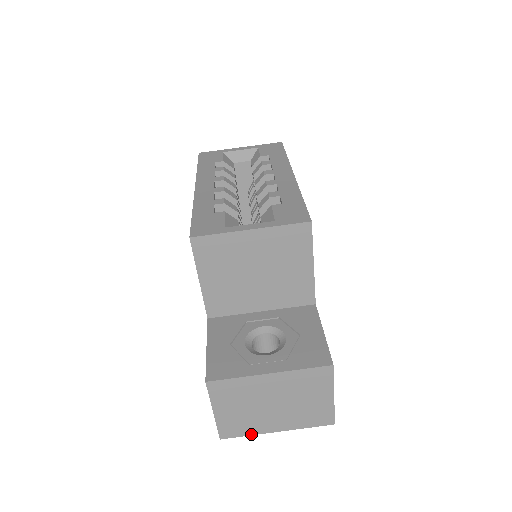
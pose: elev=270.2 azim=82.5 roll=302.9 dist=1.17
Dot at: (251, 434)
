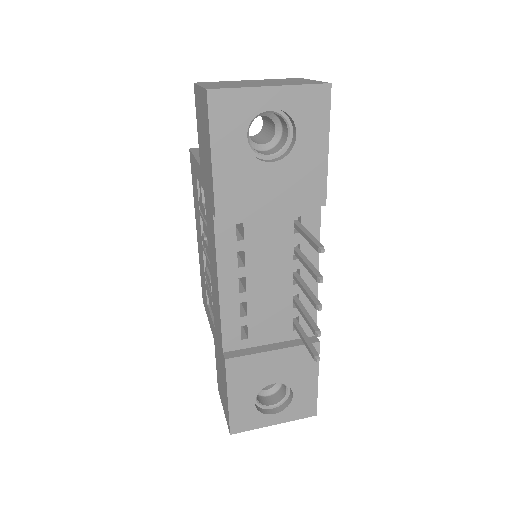
Dot at: (242, 88)
